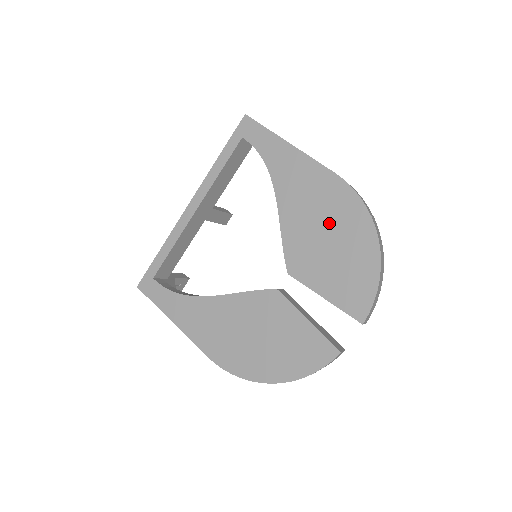
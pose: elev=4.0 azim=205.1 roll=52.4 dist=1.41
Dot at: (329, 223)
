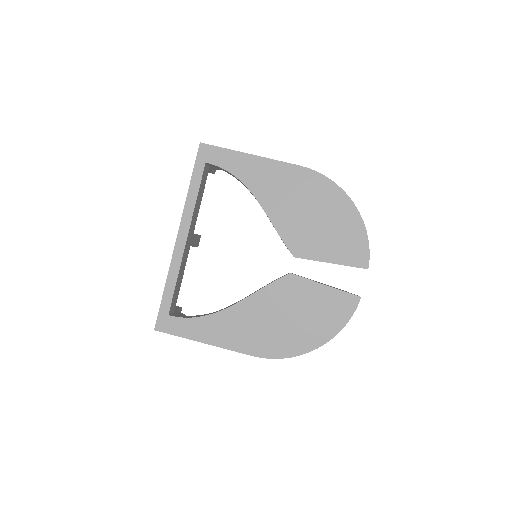
Dot at: (311, 205)
